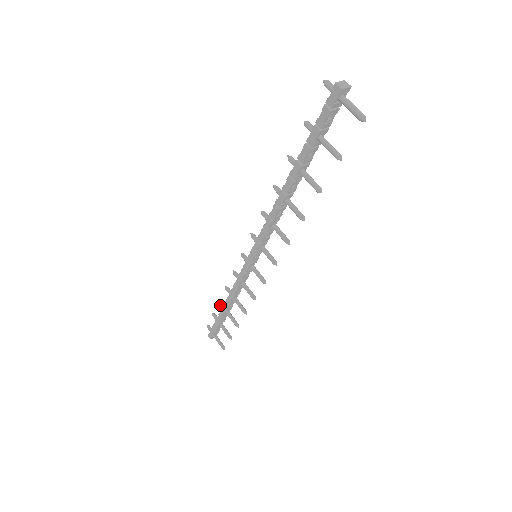
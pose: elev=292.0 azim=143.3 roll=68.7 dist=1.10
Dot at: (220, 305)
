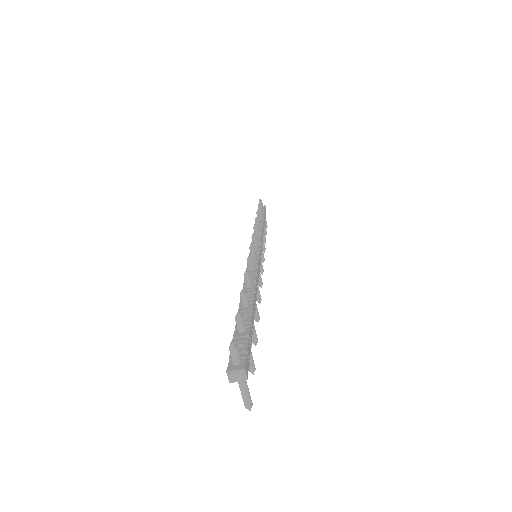
Dot at: (257, 216)
